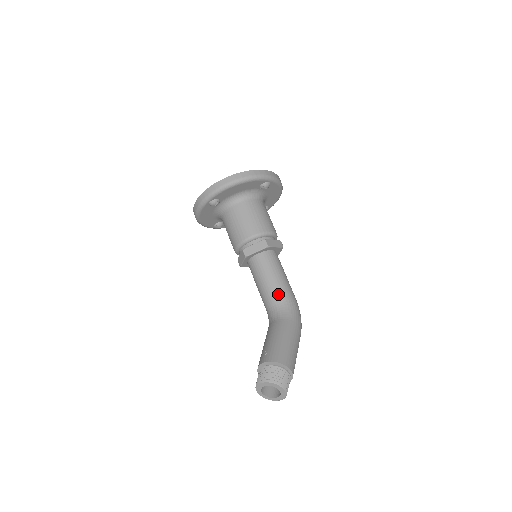
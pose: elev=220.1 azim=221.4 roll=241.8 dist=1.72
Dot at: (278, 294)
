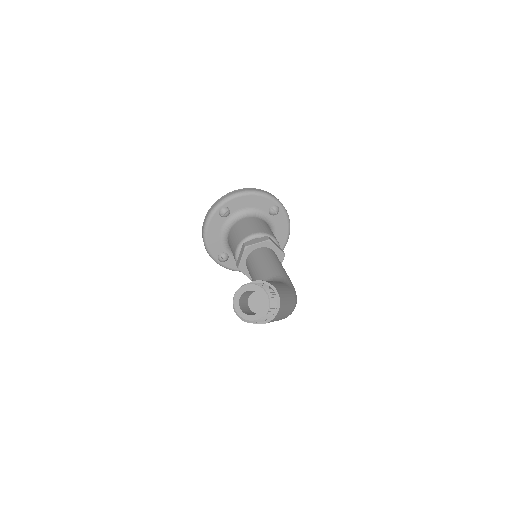
Dot at: (274, 271)
